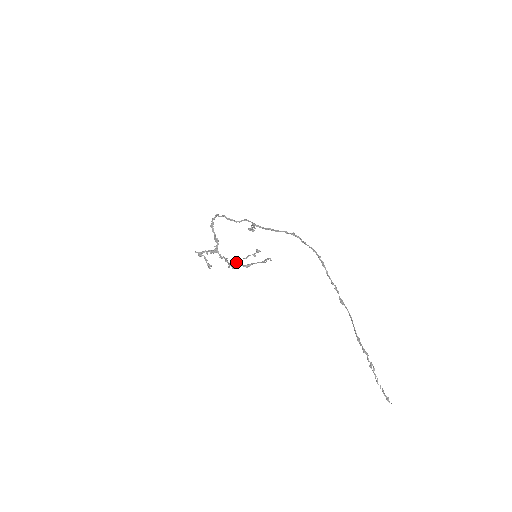
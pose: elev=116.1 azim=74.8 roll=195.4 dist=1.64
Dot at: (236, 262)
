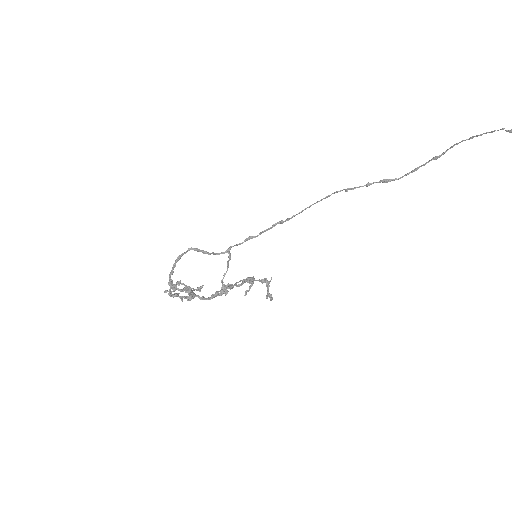
Dot at: occluded
